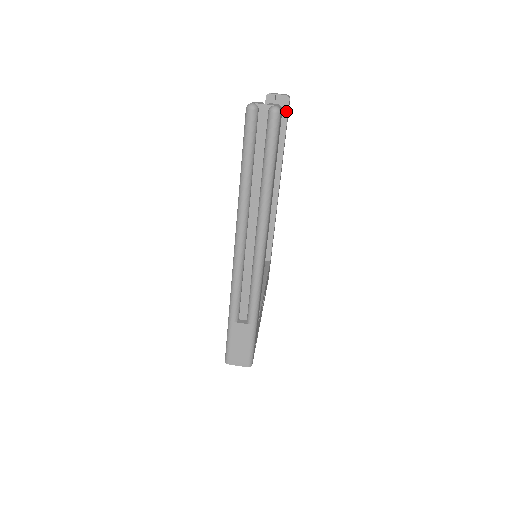
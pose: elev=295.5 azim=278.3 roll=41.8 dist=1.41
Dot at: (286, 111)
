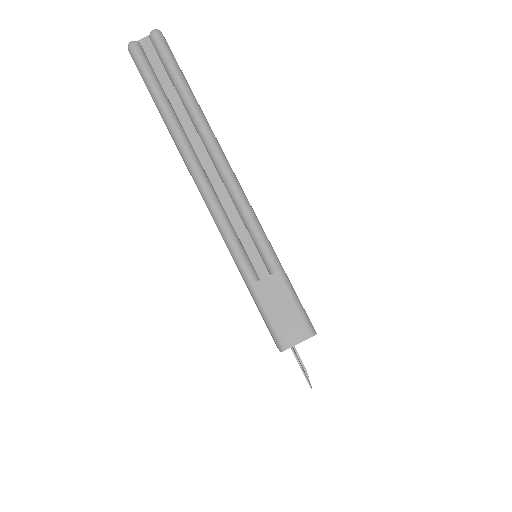
Dot at: occluded
